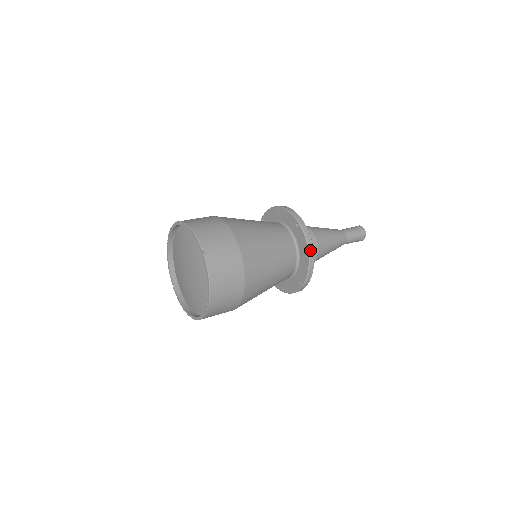
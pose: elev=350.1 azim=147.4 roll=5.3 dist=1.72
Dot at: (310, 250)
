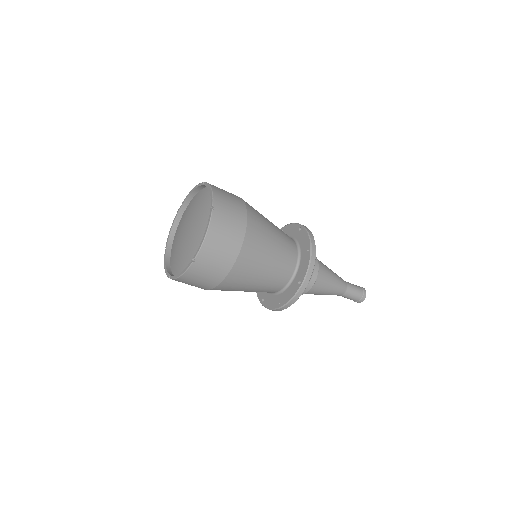
Dot at: (285, 306)
